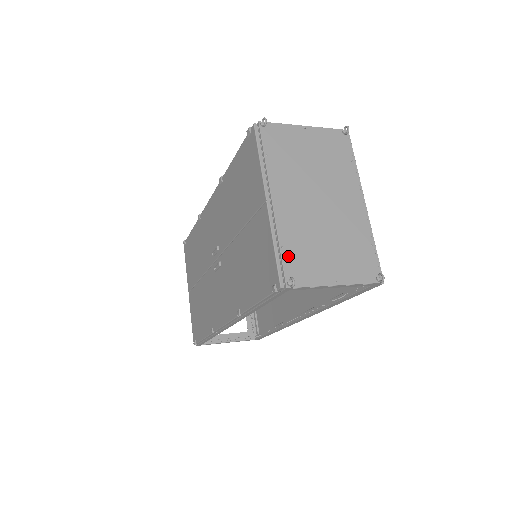
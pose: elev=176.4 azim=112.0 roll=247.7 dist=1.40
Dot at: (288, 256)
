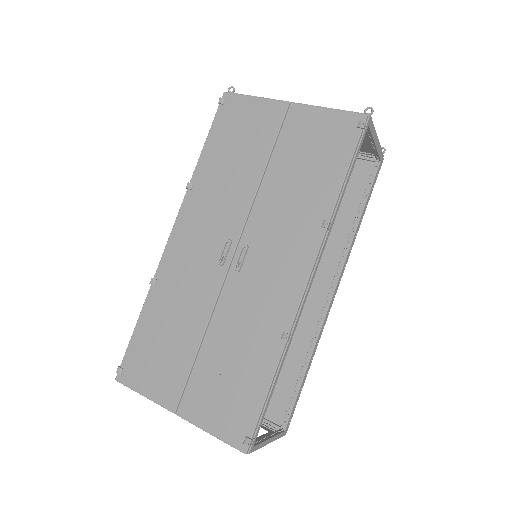
Dot at: occluded
